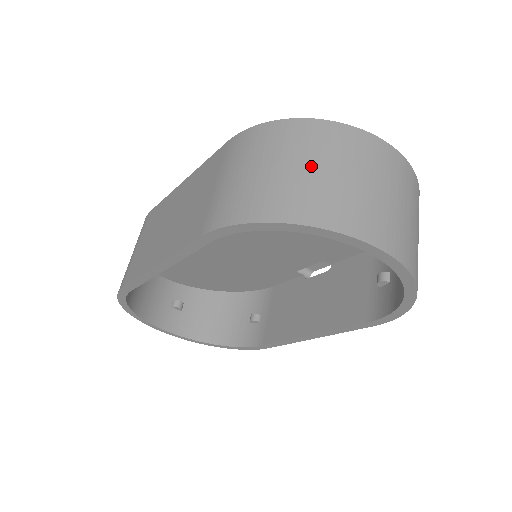
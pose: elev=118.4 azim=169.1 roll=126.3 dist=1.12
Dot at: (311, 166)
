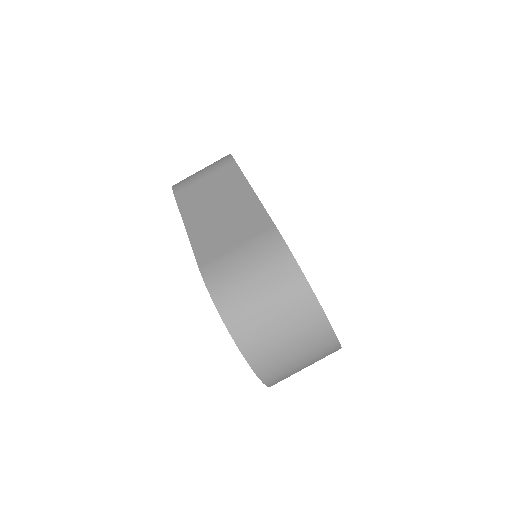
Dot at: (272, 310)
